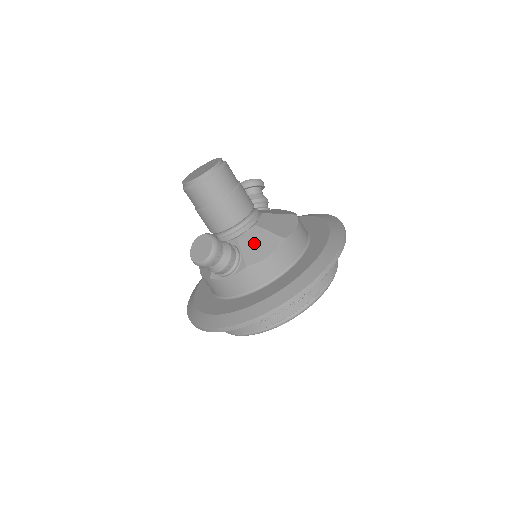
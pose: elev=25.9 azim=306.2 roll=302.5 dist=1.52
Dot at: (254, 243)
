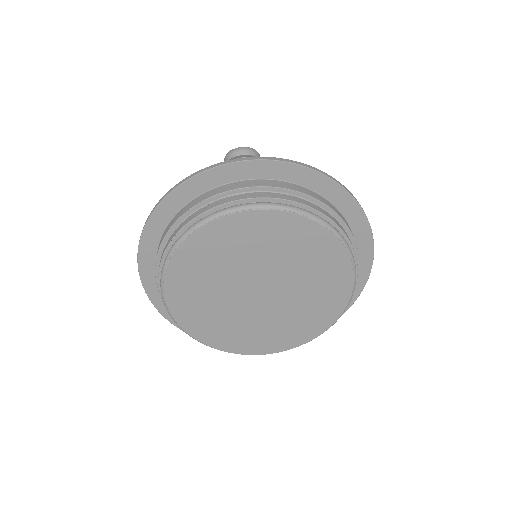
Dot at: occluded
